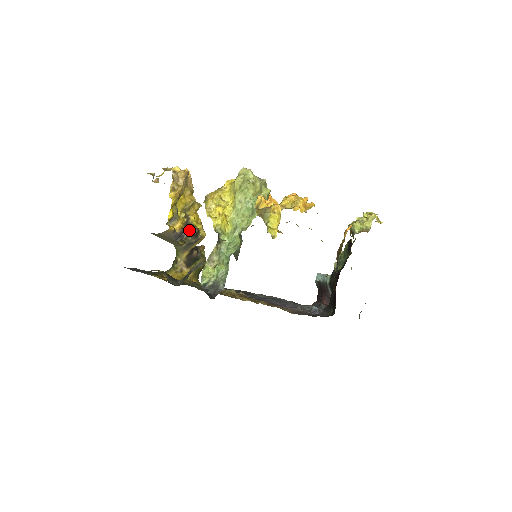
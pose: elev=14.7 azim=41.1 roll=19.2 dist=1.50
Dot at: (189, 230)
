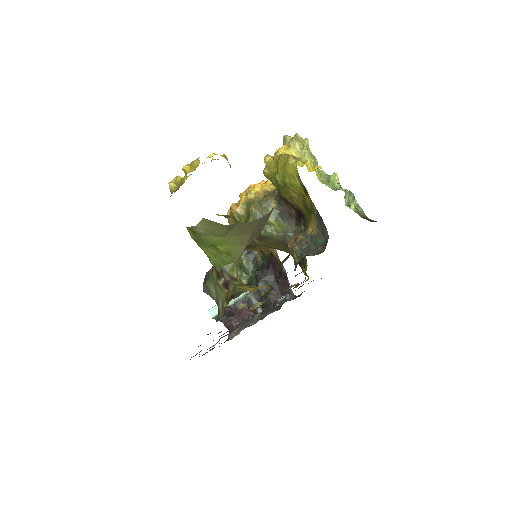
Dot at: occluded
